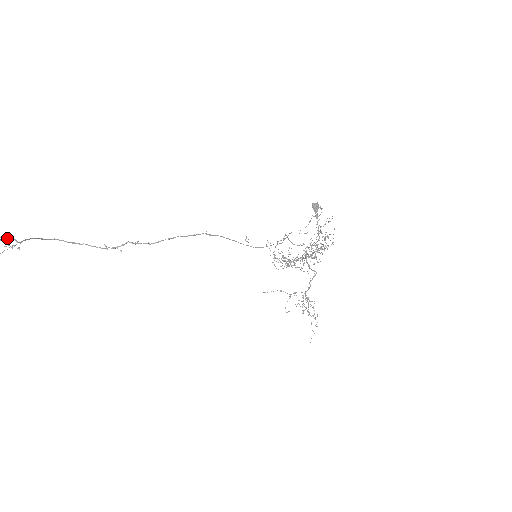
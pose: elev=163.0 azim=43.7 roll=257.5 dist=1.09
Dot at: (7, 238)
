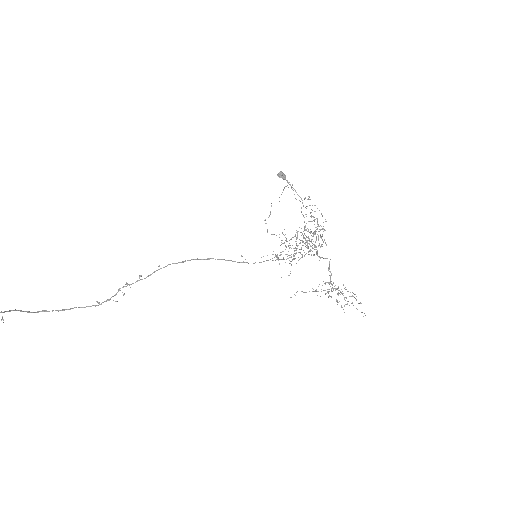
Dot at: out of frame
